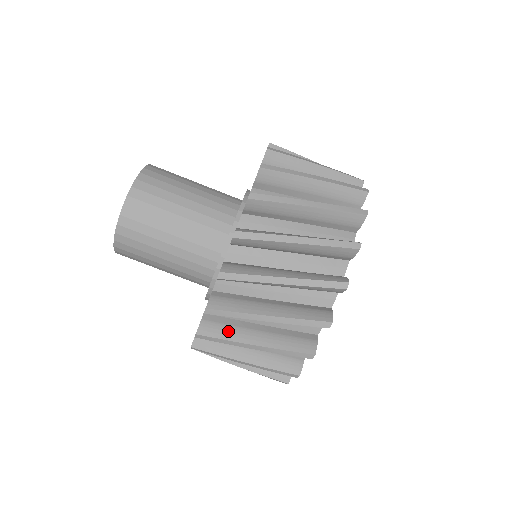
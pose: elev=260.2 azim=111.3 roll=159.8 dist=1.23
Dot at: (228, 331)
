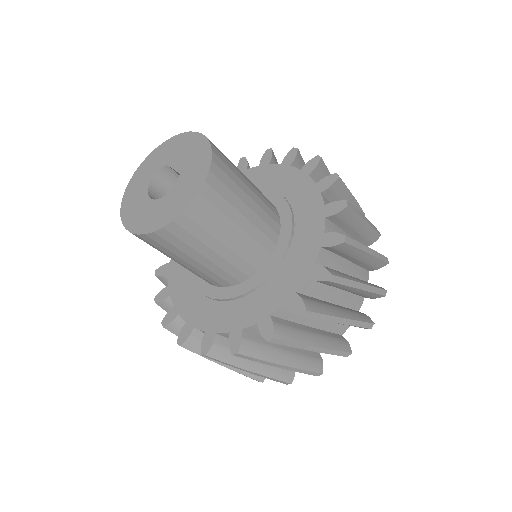
Dot at: (234, 356)
